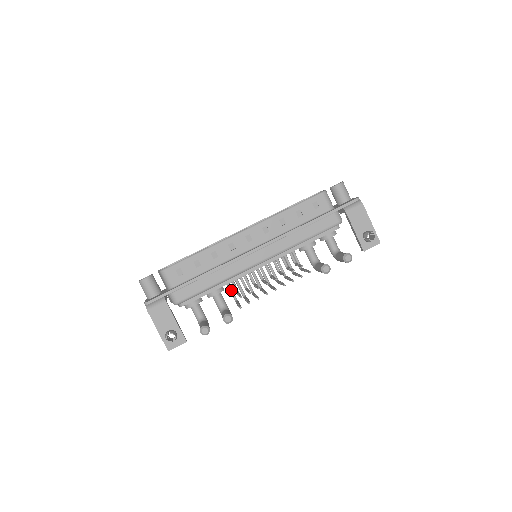
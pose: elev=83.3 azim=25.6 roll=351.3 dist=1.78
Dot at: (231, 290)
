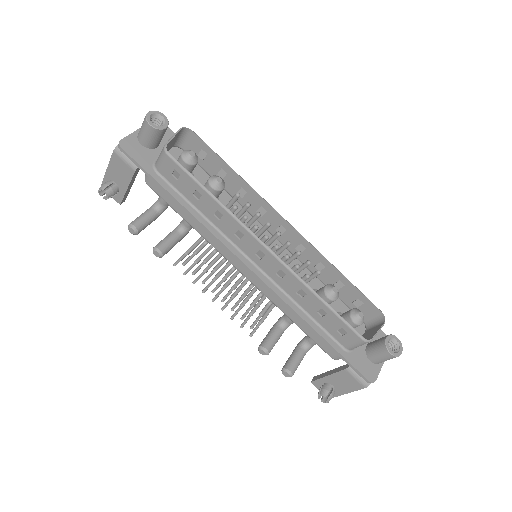
Dot at: occluded
